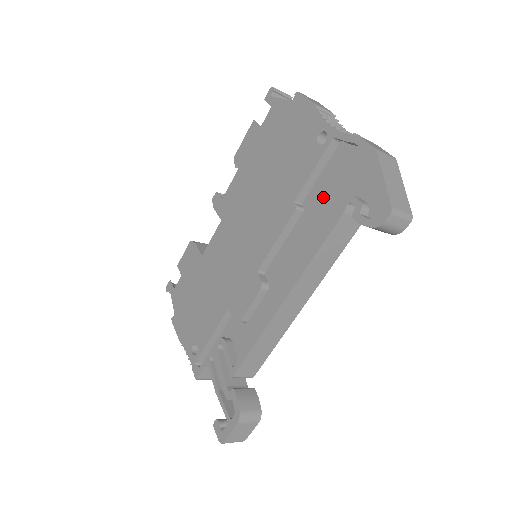
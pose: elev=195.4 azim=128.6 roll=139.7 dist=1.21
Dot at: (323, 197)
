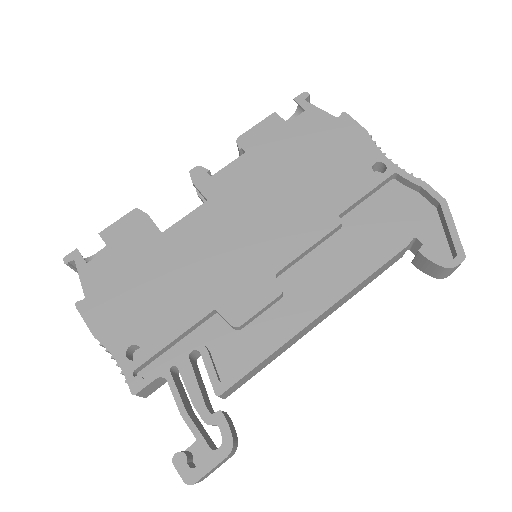
Dot at: (370, 222)
